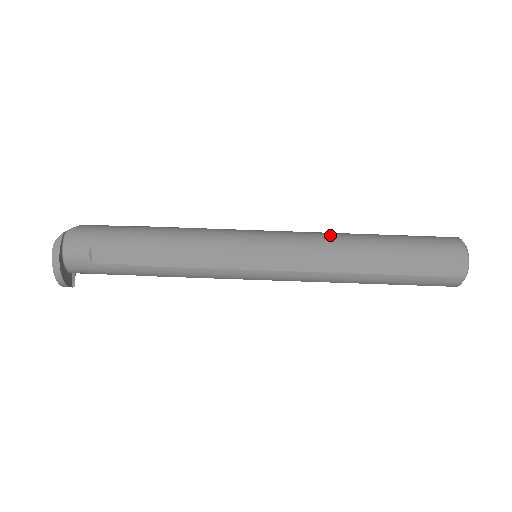
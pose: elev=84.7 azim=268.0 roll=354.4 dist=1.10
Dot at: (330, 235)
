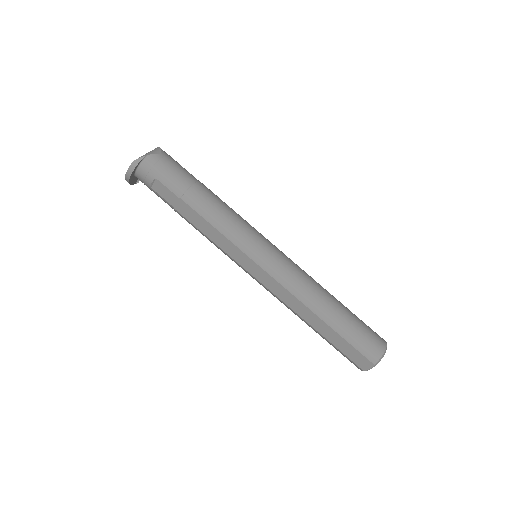
Dot at: (307, 285)
